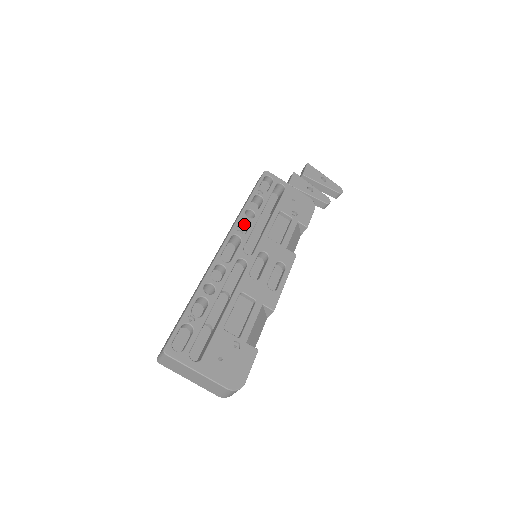
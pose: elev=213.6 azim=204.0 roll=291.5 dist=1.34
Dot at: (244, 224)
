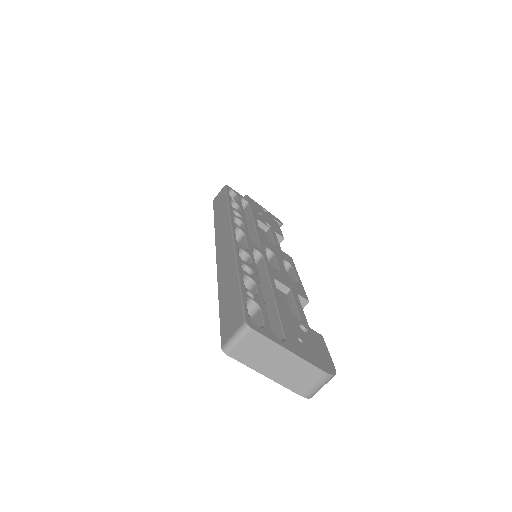
Dot at: occluded
